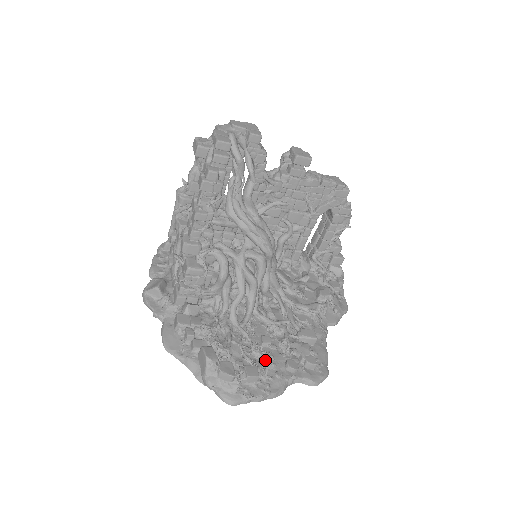
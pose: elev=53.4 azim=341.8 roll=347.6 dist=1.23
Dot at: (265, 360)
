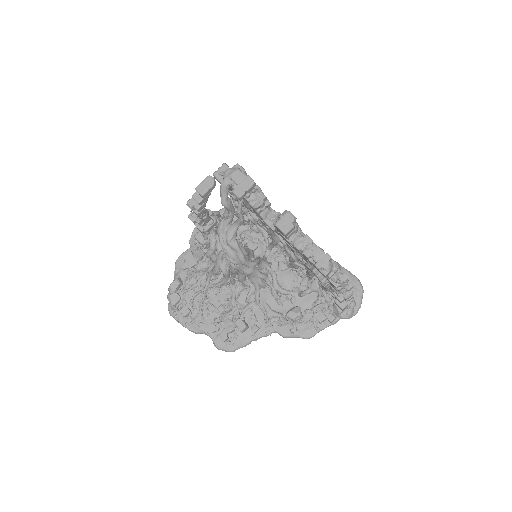
Dot at: (199, 312)
